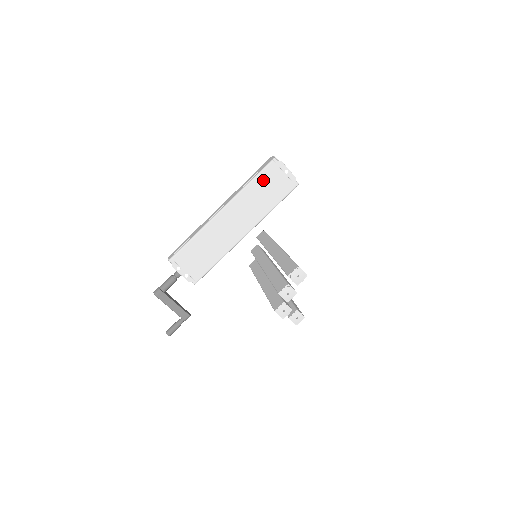
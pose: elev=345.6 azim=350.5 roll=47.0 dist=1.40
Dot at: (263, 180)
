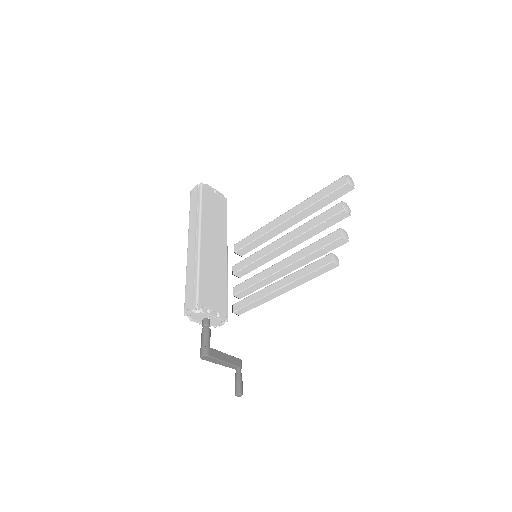
Dot at: (207, 203)
